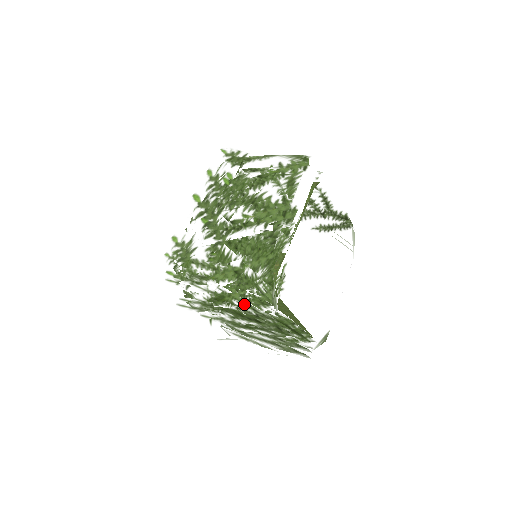
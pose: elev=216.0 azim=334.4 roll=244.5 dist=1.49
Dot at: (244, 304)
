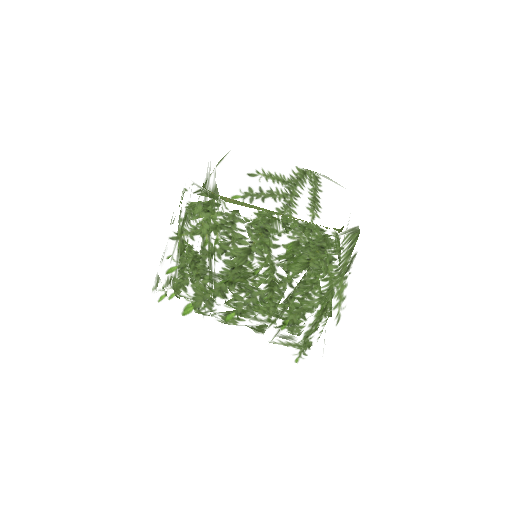
Dot at: (199, 229)
